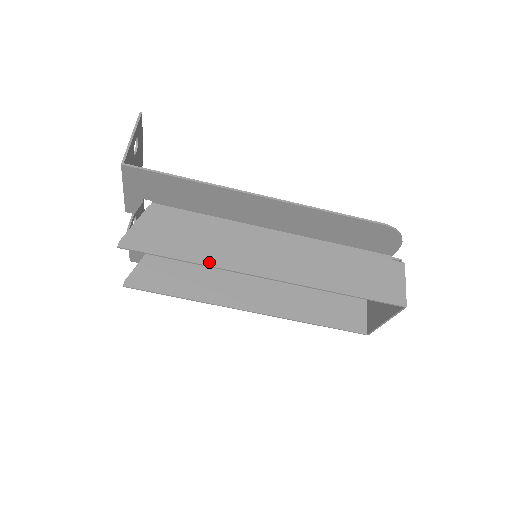
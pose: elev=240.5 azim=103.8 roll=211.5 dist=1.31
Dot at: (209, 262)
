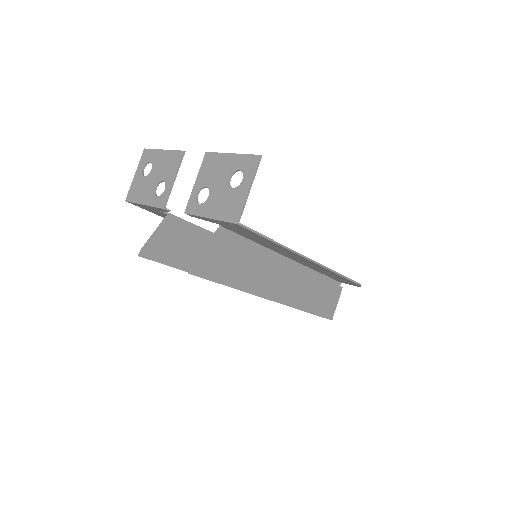
Dot at: (246, 289)
